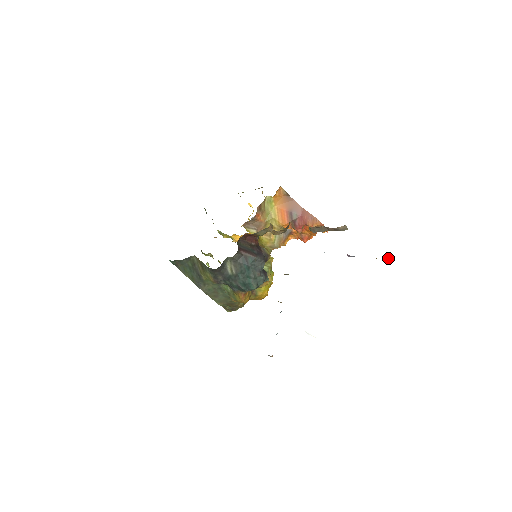
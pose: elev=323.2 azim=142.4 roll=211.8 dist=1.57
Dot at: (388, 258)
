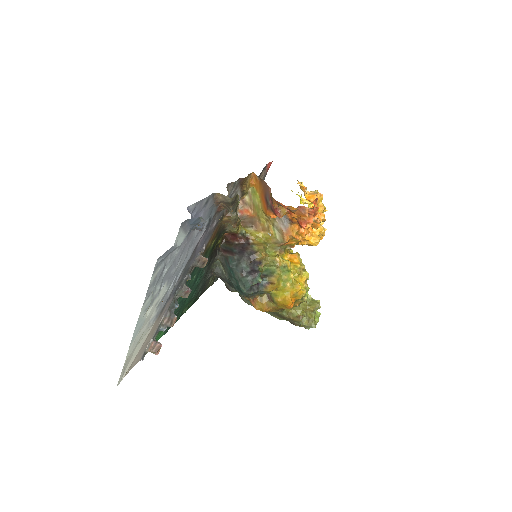
Dot at: (202, 220)
